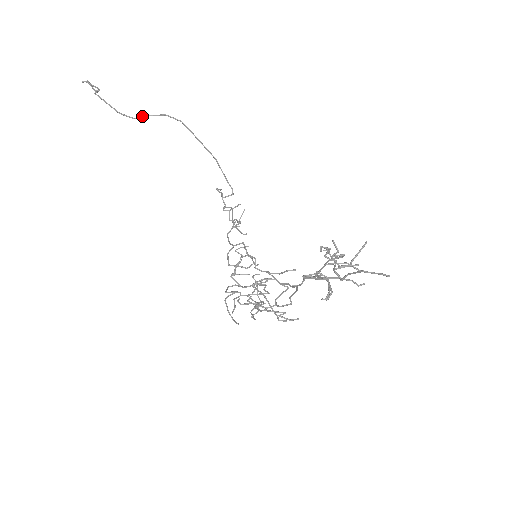
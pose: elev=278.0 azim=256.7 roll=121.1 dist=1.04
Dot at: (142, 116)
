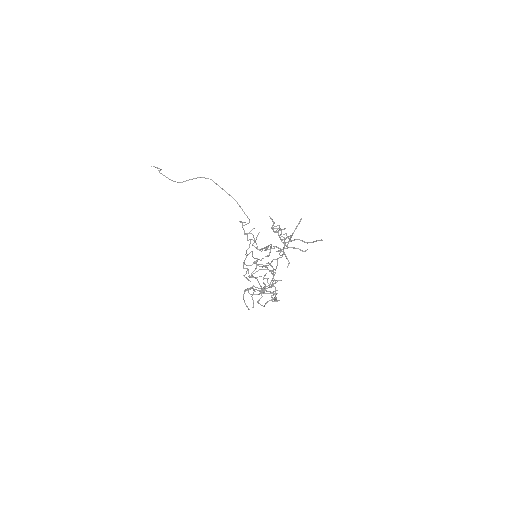
Dot at: (186, 180)
